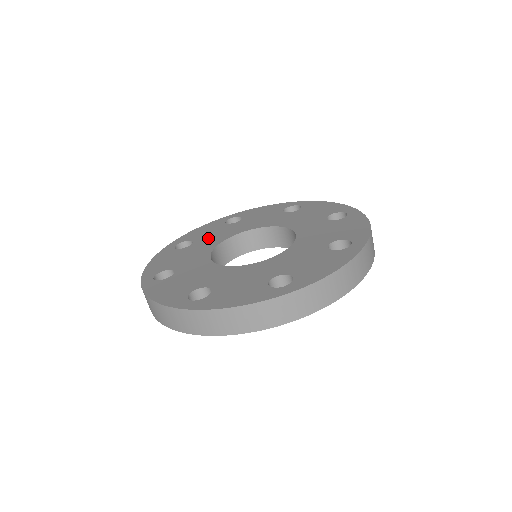
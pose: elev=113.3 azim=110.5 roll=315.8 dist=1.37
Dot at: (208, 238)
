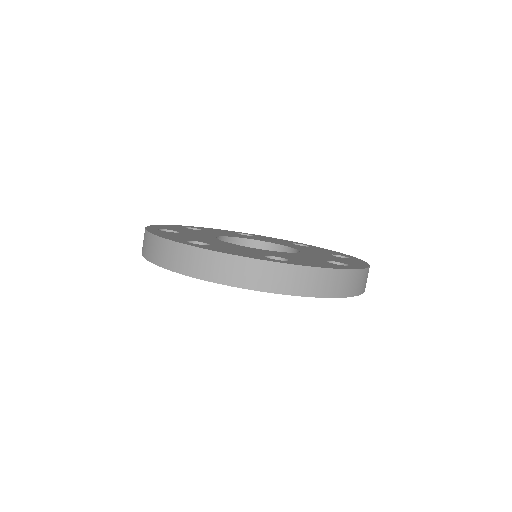
Dot at: (261, 238)
